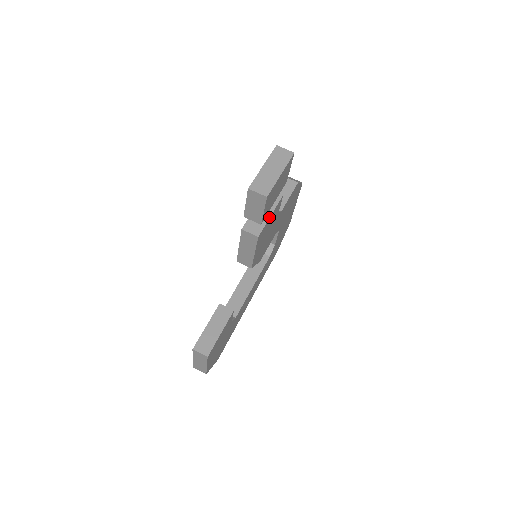
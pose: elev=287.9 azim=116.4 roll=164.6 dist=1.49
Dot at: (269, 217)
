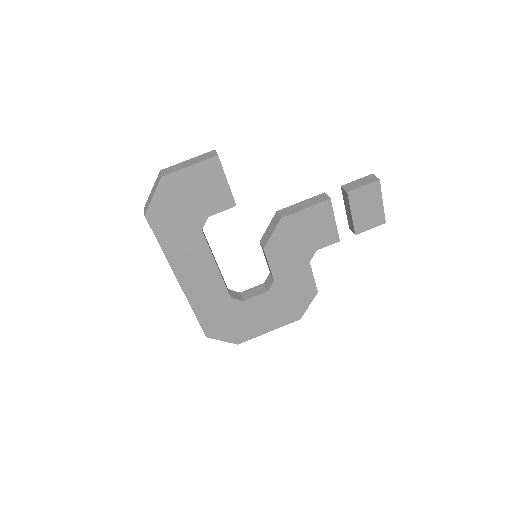
Dot at: occluded
